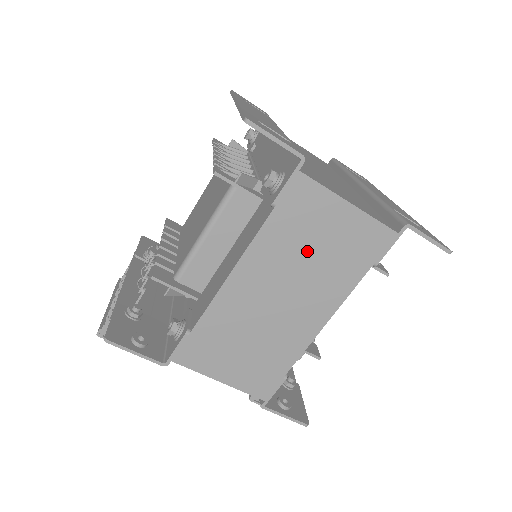
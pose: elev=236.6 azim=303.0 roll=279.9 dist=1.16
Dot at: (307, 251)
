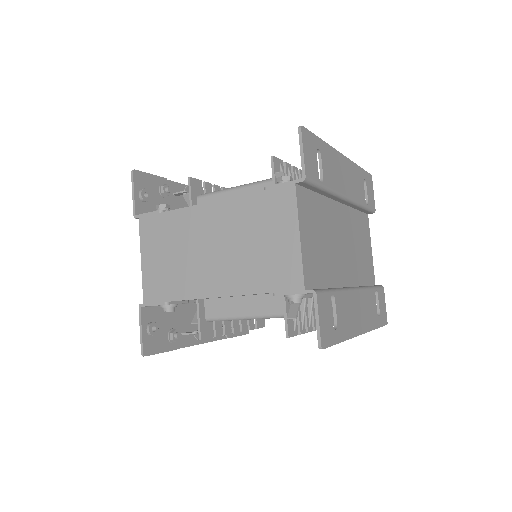
Dot at: (252, 237)
